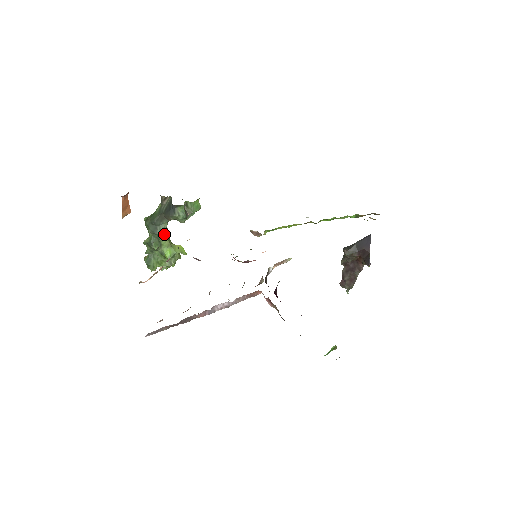
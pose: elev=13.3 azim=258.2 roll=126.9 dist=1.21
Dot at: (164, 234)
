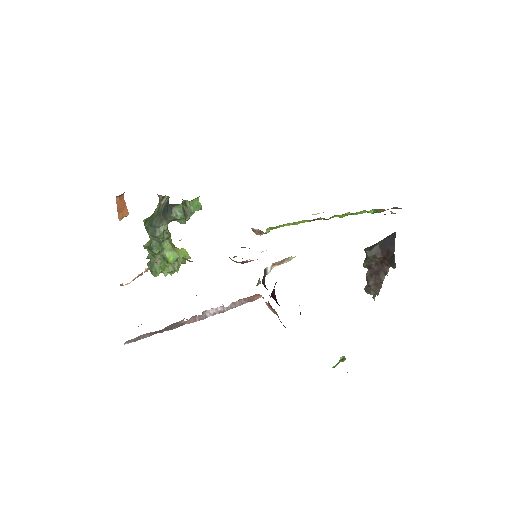
Dot at: (165, 237)
